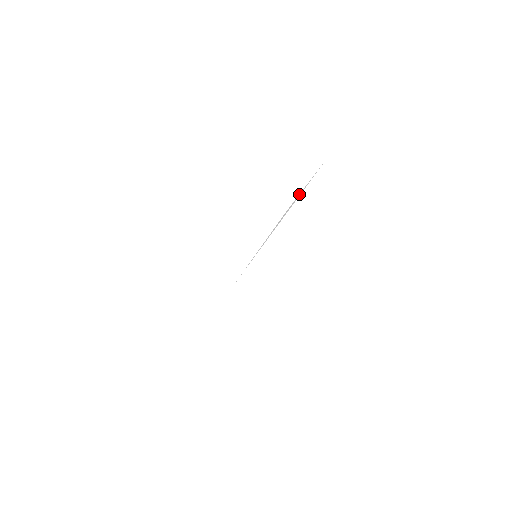
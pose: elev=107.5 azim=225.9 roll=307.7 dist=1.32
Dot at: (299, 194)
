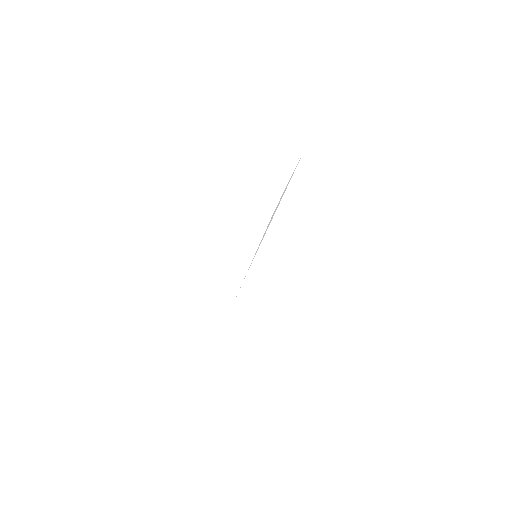
Dot at: occluded
